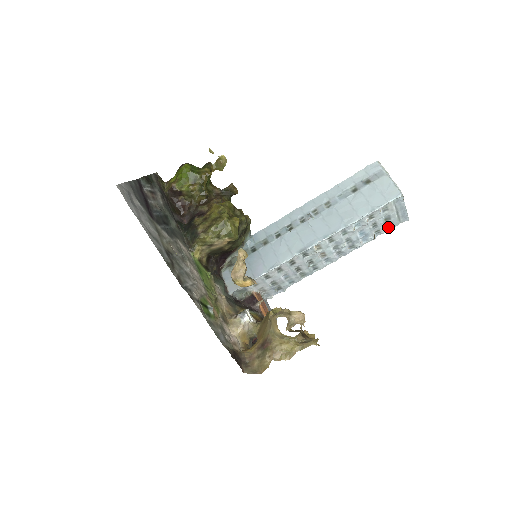
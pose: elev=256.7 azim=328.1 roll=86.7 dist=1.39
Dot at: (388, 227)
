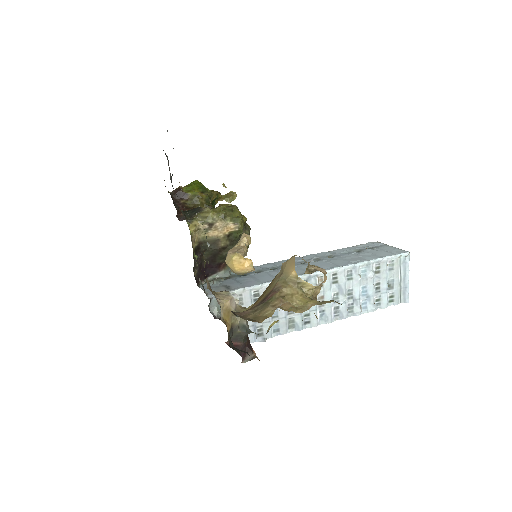
Dot at: (388, 302)
